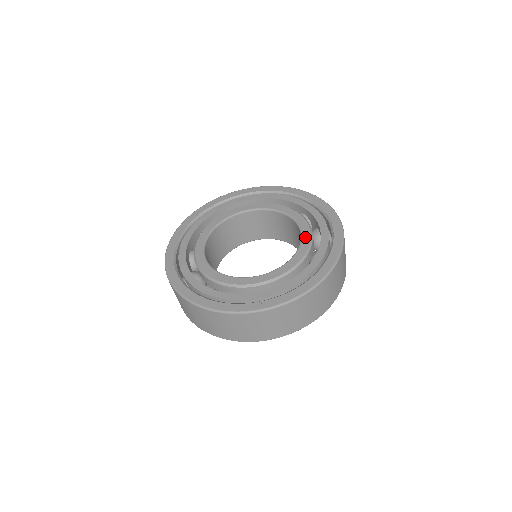
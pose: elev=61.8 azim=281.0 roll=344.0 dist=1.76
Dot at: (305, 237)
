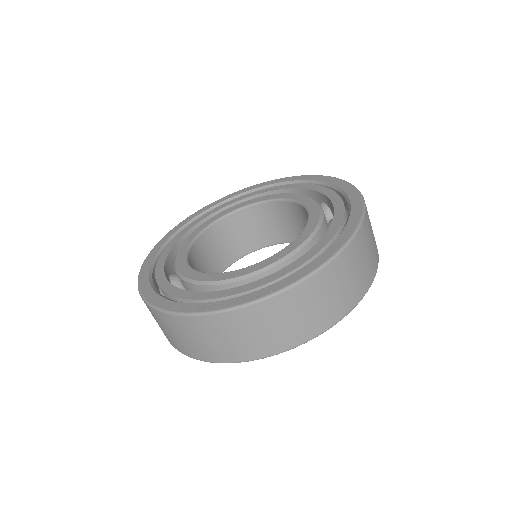
Dot at: (311, 223)
